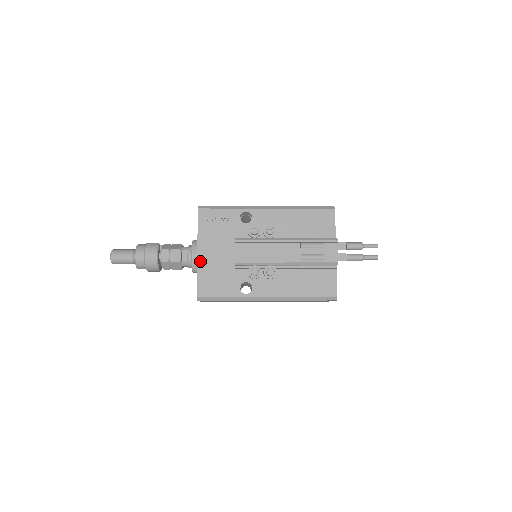
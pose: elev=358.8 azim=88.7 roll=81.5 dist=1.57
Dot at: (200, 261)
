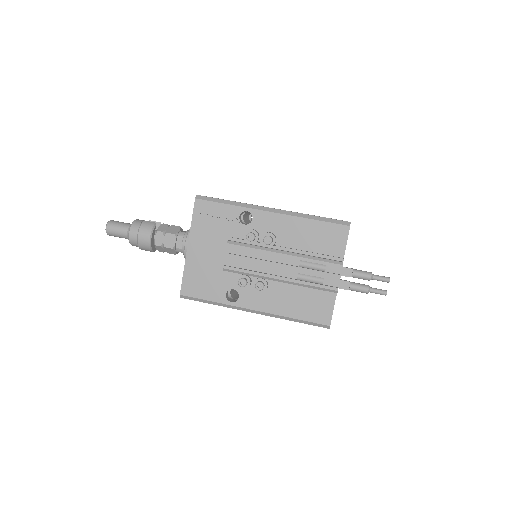
Dot at: (189, 257)
